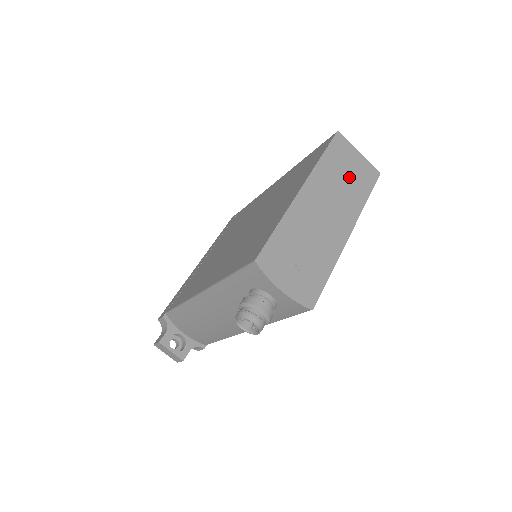
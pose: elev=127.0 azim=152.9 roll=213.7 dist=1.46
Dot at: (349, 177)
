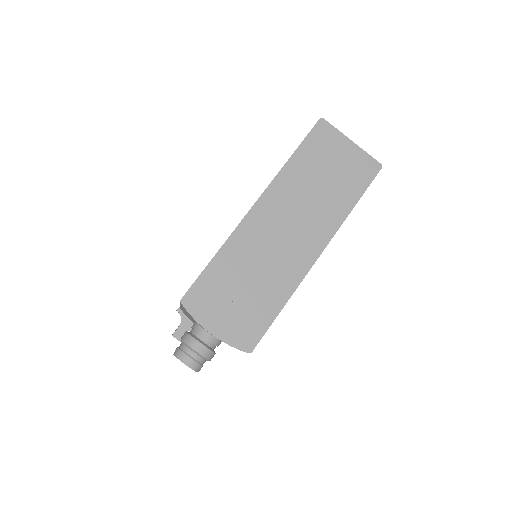
Dot at: (330, 179)
